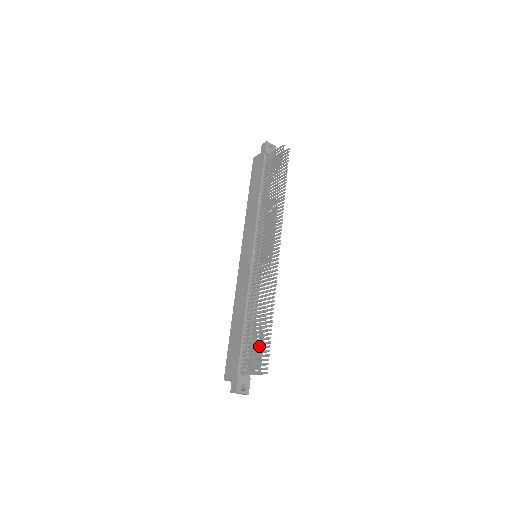
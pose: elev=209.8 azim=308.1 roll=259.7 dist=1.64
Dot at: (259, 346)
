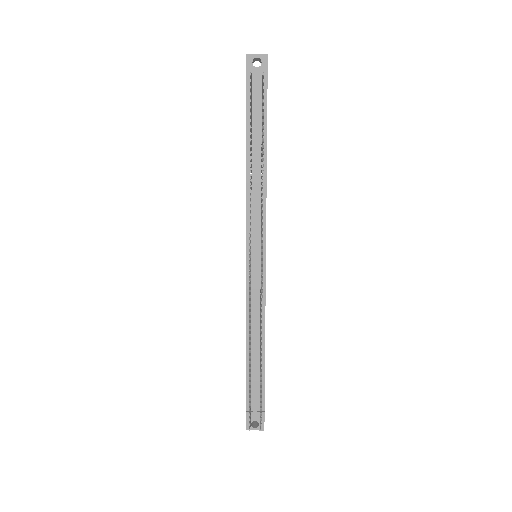
Dot at: (249, 396)
